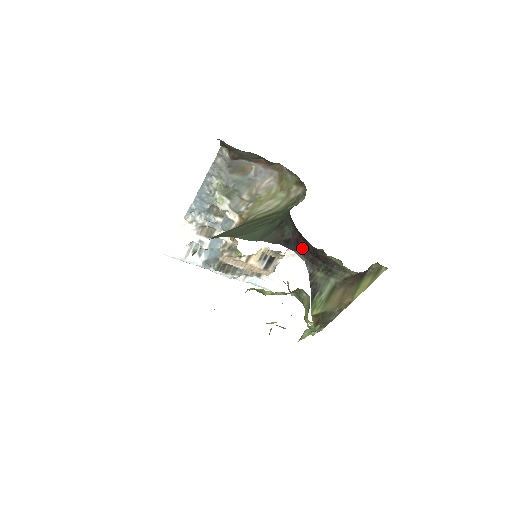
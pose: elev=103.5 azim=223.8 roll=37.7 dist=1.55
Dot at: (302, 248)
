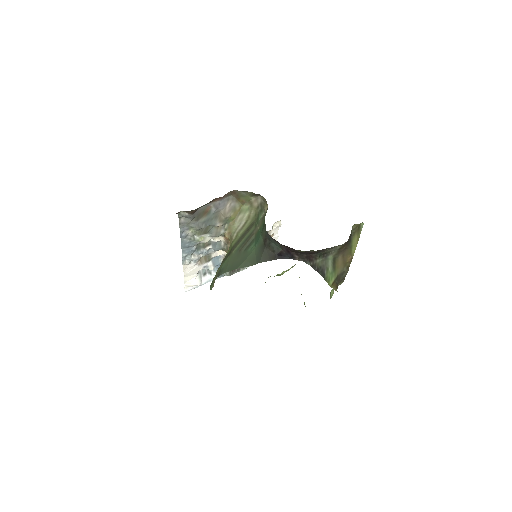
Dot at: (295, 254)
